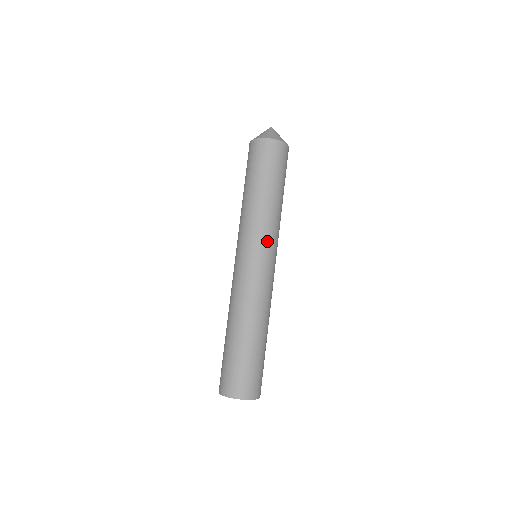
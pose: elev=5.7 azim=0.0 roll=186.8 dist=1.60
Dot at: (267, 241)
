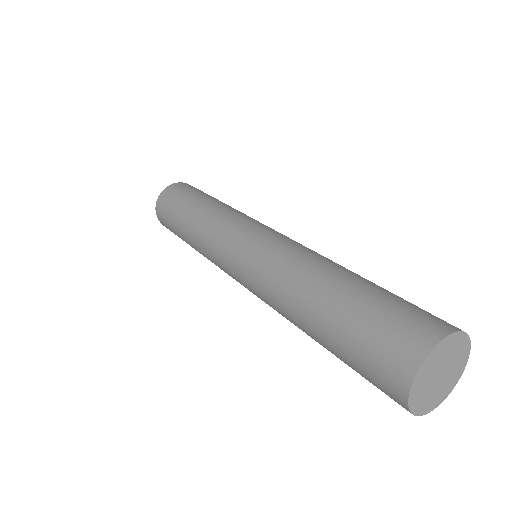
Dot at: (231, 227)
